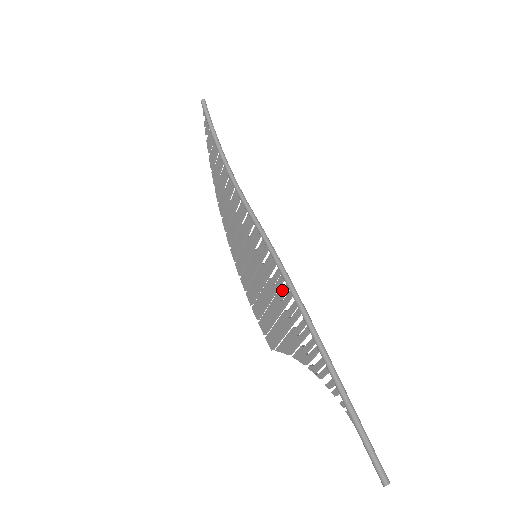
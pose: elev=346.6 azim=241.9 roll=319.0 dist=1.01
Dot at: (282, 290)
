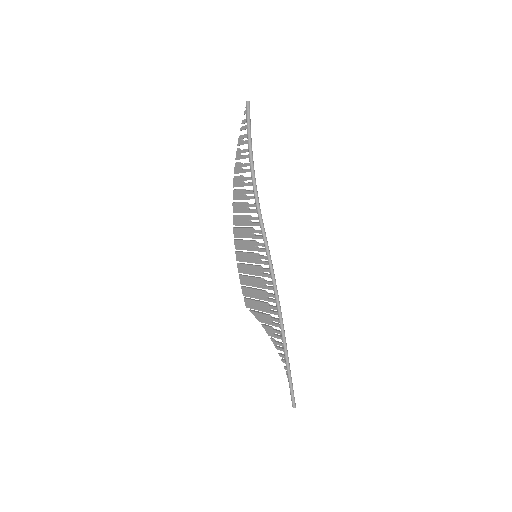
Dot at: (270, 294)
